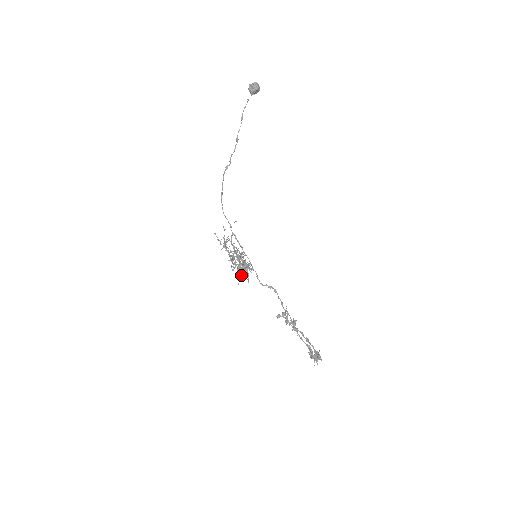
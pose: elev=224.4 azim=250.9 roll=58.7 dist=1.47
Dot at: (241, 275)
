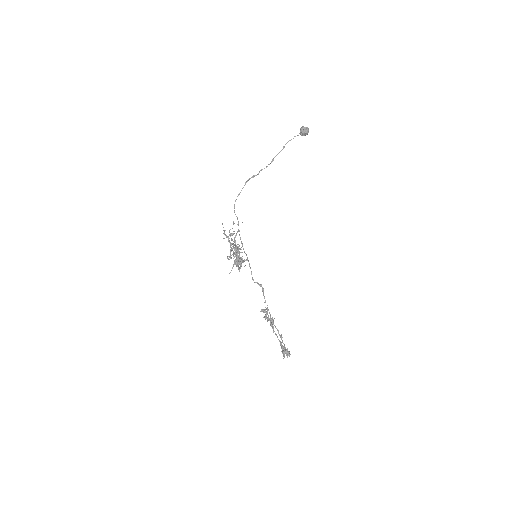
Dot at: (236, 266)
